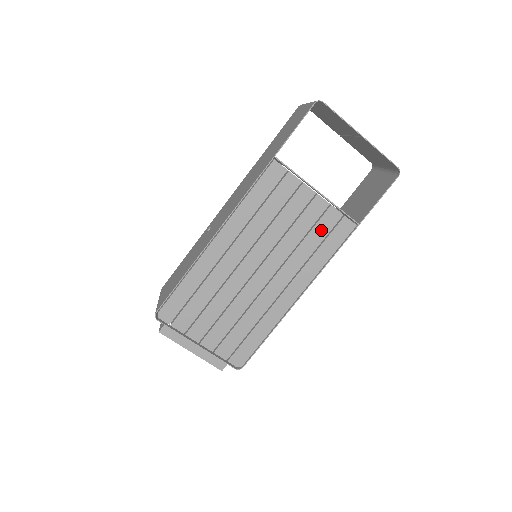
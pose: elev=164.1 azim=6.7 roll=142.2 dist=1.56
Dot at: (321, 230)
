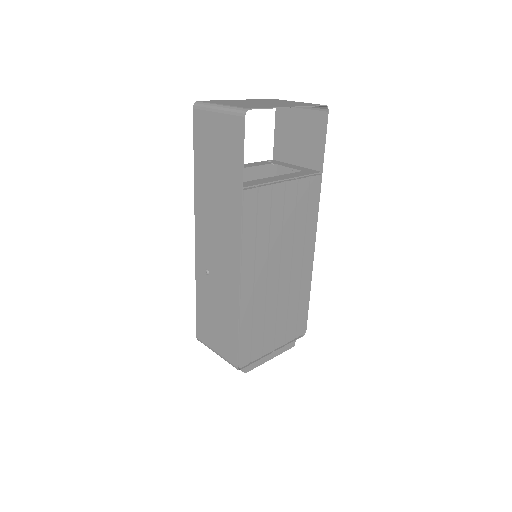
Dot at: (302, 203)
